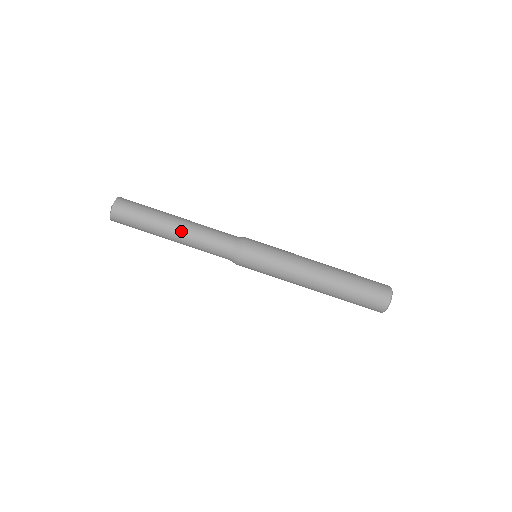
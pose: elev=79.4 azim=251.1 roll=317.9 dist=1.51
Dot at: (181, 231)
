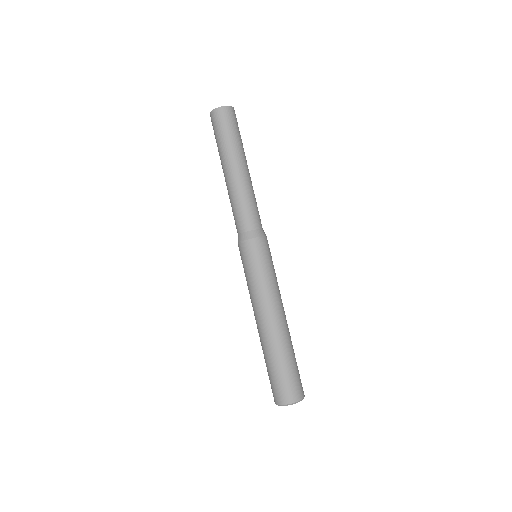
Dot at: (232, 178)
